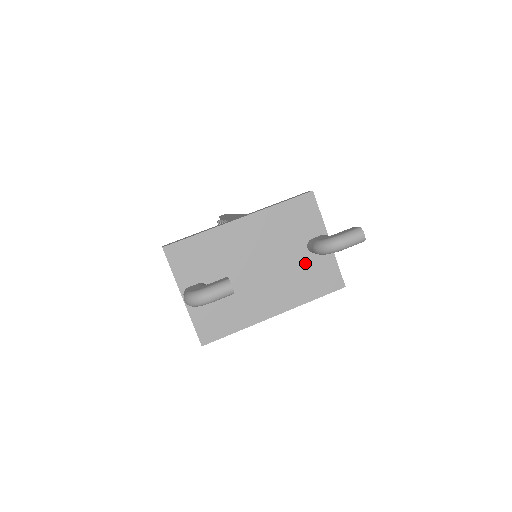
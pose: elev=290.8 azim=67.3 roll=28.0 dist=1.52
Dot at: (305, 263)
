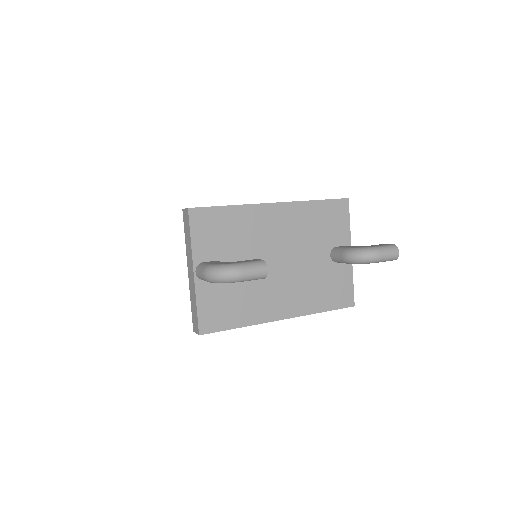
Dot at: (324, 270)
